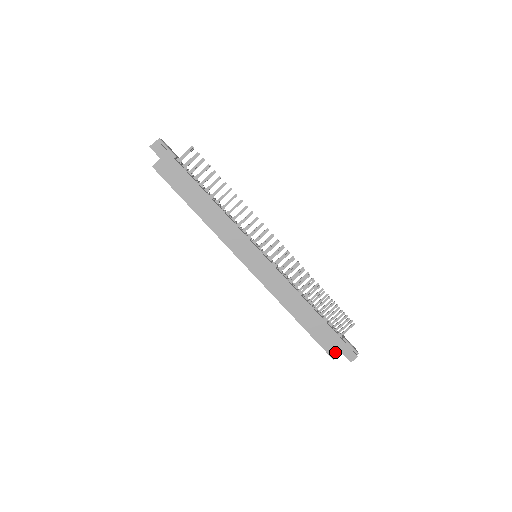
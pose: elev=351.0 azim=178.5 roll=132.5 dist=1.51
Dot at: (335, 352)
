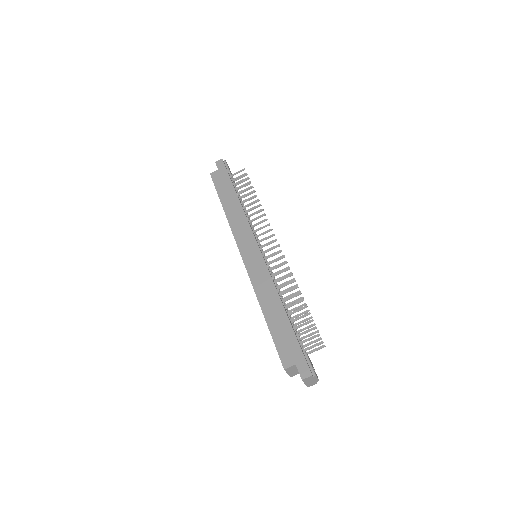
Dot at: (289, 361)
